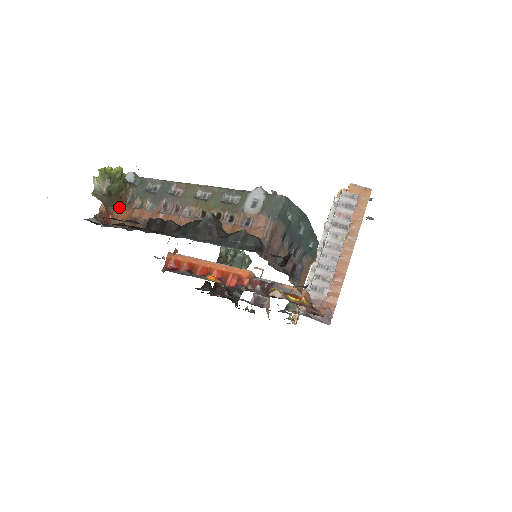
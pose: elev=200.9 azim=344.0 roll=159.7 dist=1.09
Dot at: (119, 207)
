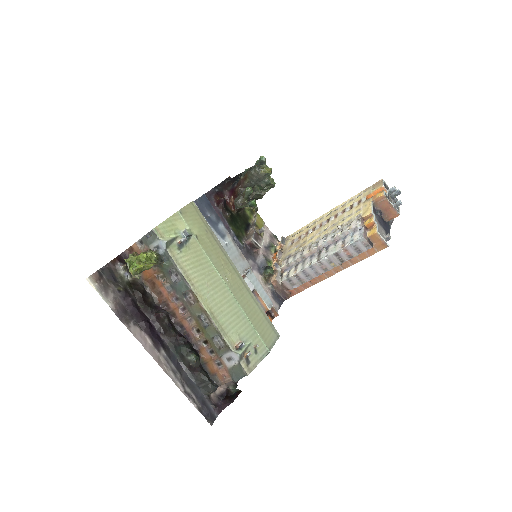
Dot at: occluded
